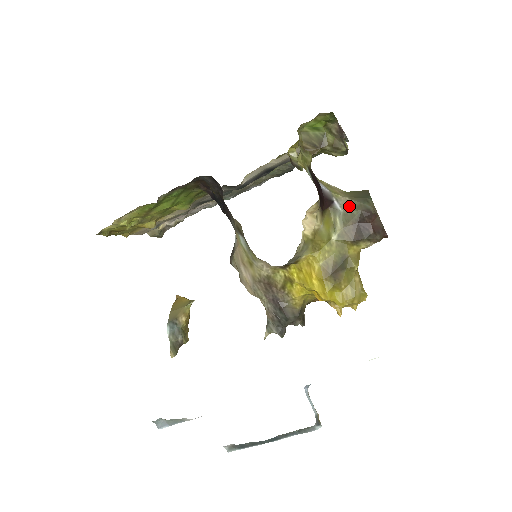
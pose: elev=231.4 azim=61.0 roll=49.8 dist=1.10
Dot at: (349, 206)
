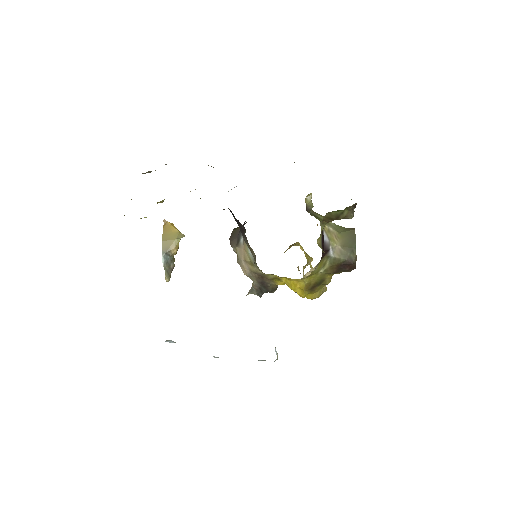
Dot at: (339, 254)
